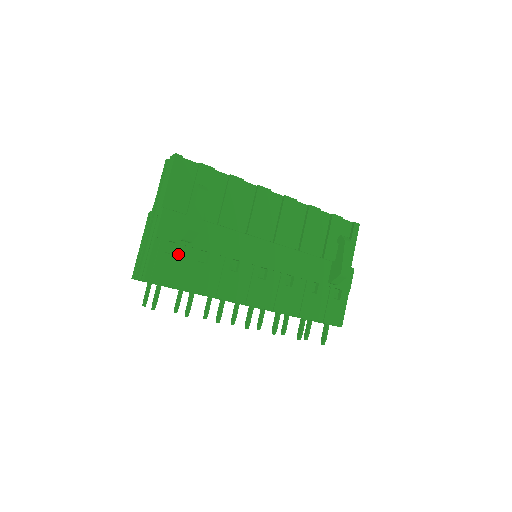
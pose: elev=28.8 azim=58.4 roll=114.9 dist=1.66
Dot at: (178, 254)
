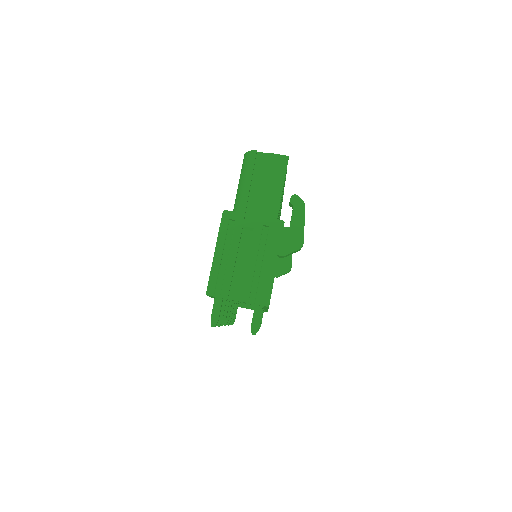
Dot at: occluded
